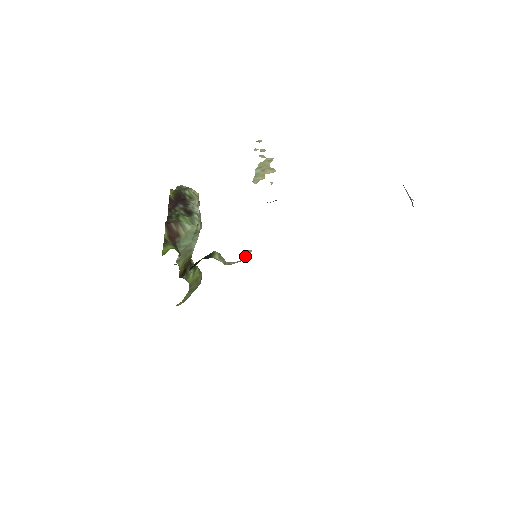
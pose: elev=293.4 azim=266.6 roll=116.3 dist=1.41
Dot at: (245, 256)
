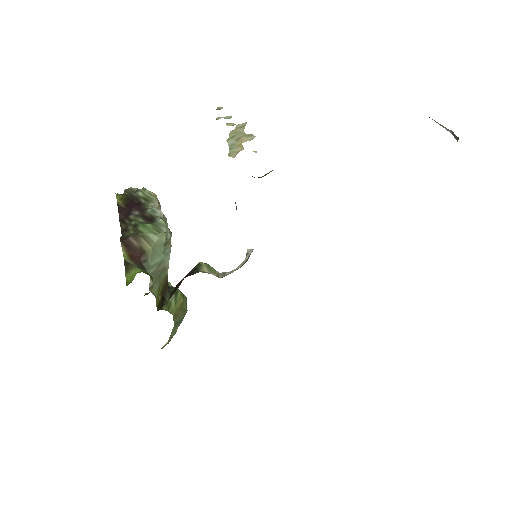
Dot at: occluded
